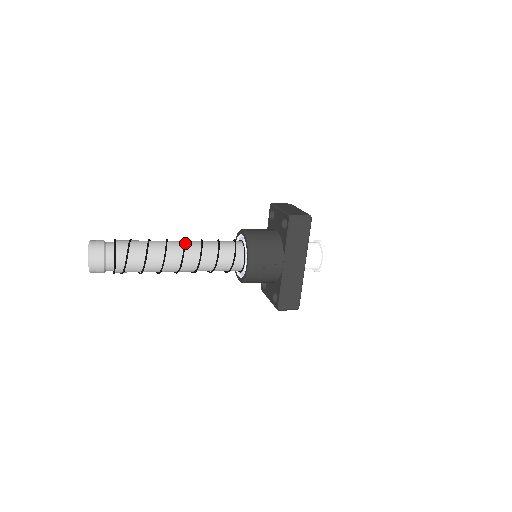
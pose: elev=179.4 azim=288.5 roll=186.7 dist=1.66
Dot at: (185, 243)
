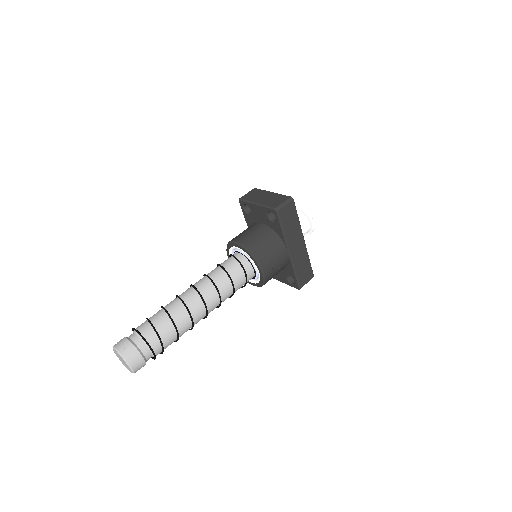
Dot at: (197, 290)
